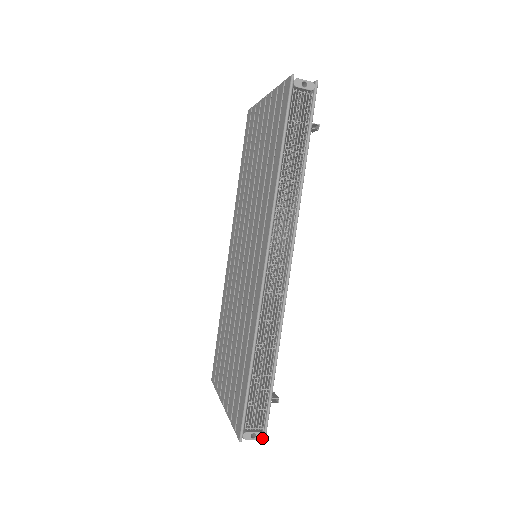
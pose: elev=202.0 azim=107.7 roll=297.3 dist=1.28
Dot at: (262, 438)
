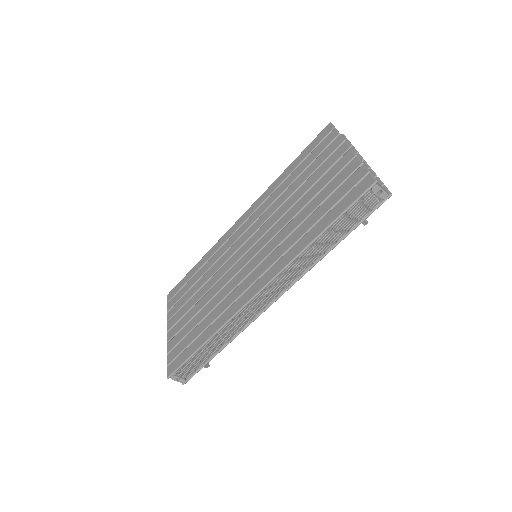
Dot at: (183, 382)
